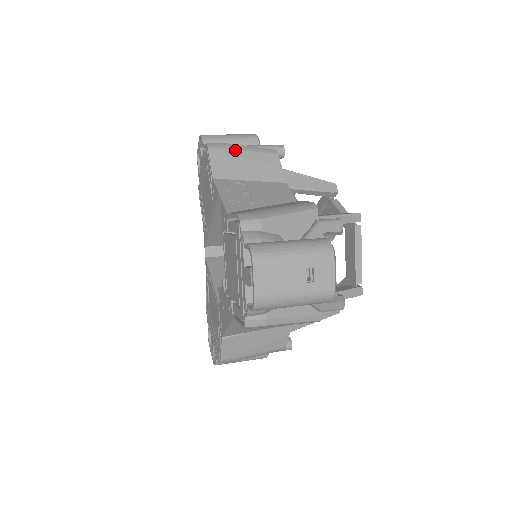
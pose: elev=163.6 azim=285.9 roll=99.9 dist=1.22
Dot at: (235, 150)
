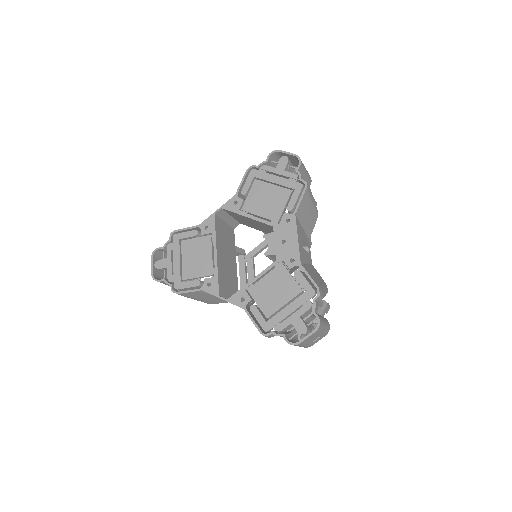
Dot at: occluded
